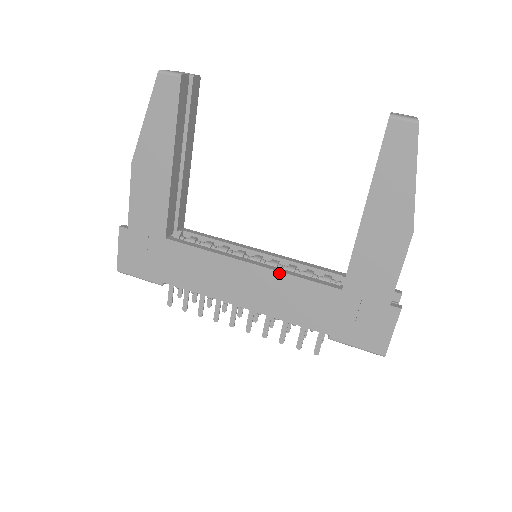
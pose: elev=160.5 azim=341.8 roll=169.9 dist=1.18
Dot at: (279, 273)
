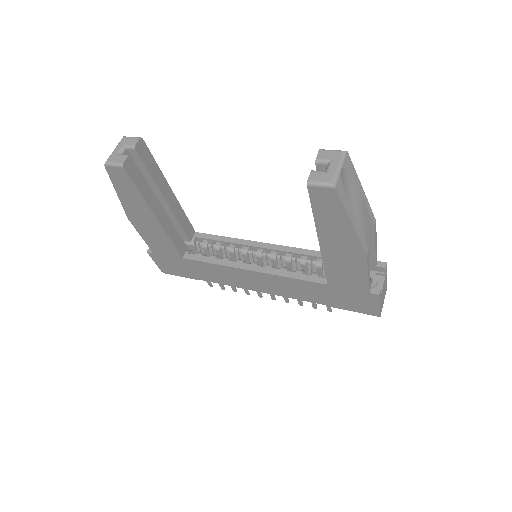
Dot at: (275, 276)
